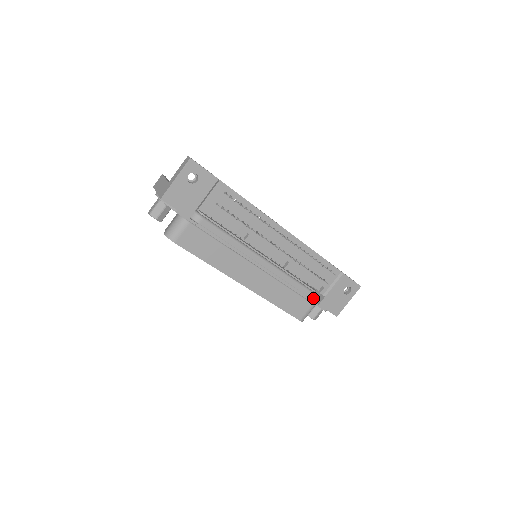
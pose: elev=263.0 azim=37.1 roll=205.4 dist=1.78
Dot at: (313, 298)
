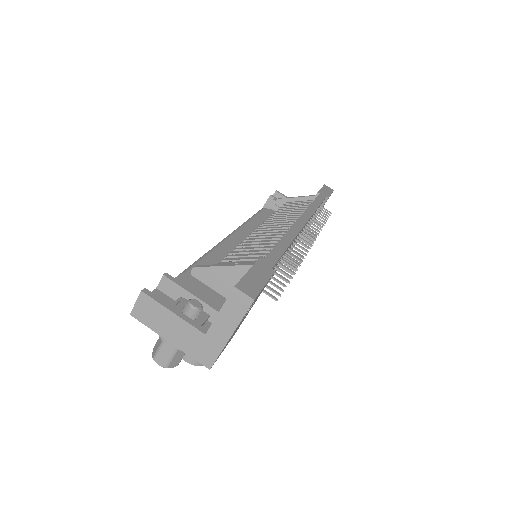
Dot at: occluded
